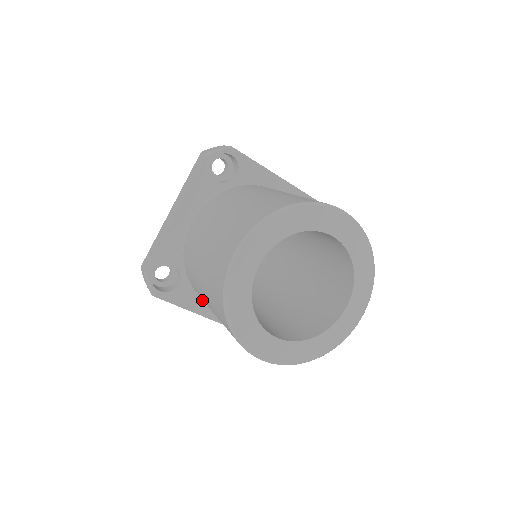
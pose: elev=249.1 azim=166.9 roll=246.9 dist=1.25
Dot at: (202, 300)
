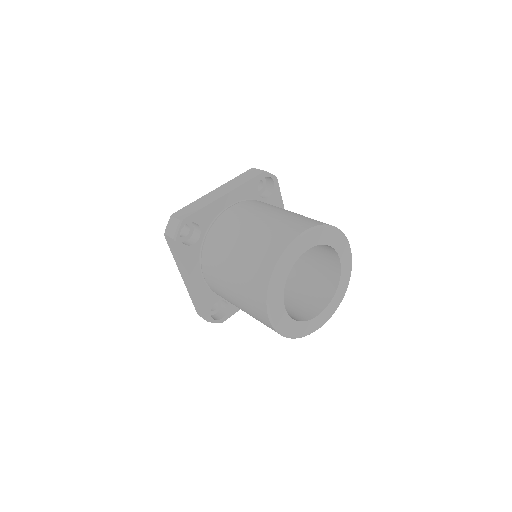
Dot at: (198, 266)
